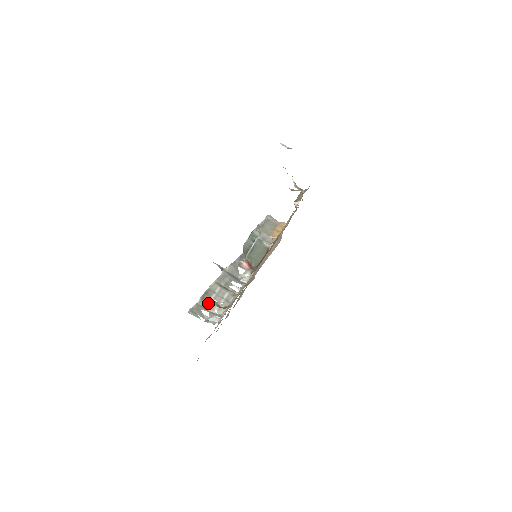
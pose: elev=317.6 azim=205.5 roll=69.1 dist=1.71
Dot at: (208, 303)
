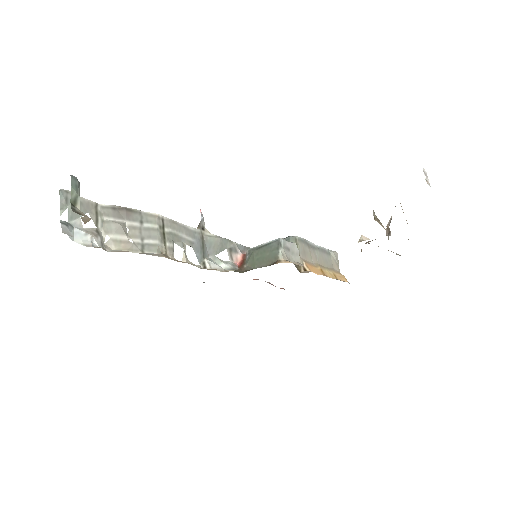
Dot at: (113, 220)
